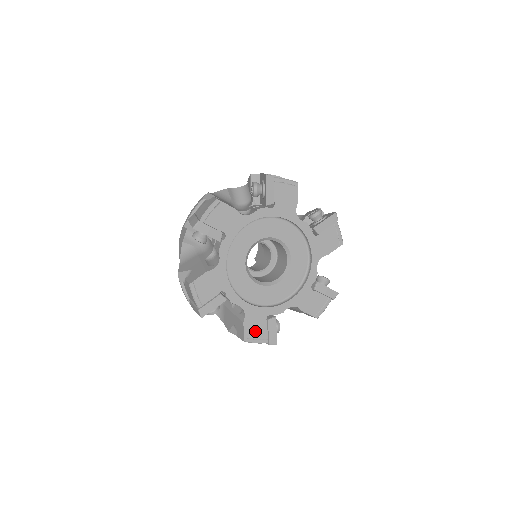
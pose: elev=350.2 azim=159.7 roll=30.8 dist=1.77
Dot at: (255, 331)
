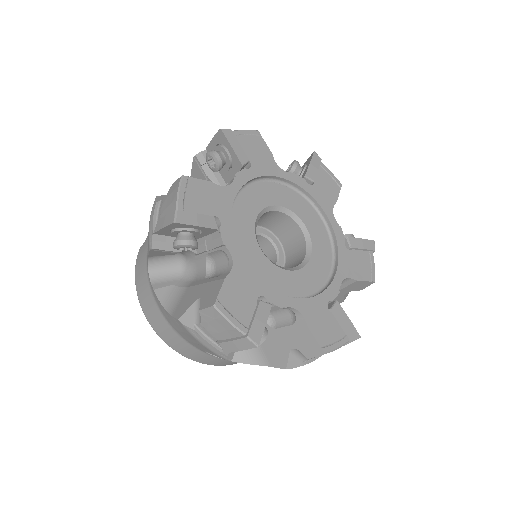
Dot at: (327, 332)
